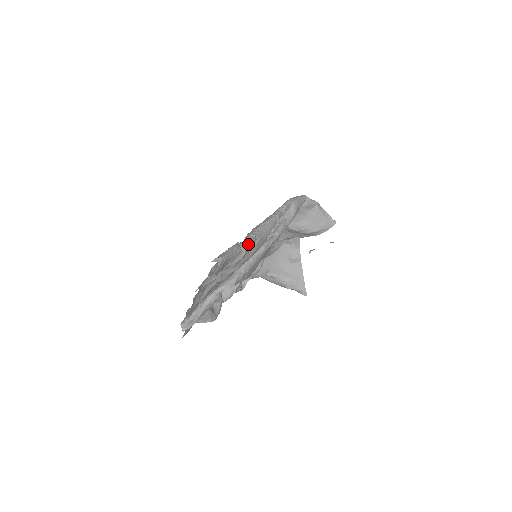
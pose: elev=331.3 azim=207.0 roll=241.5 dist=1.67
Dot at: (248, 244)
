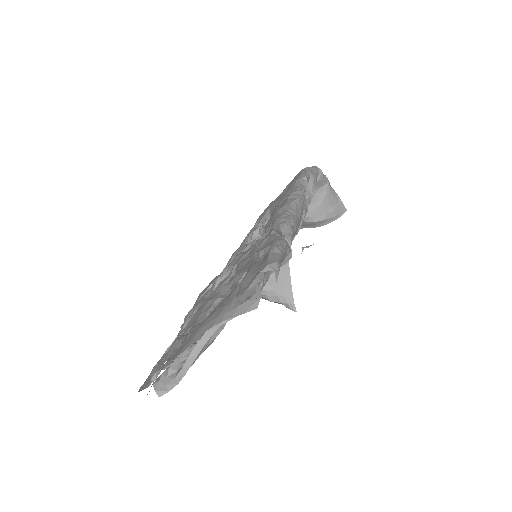
Dot at: (291, 236)
